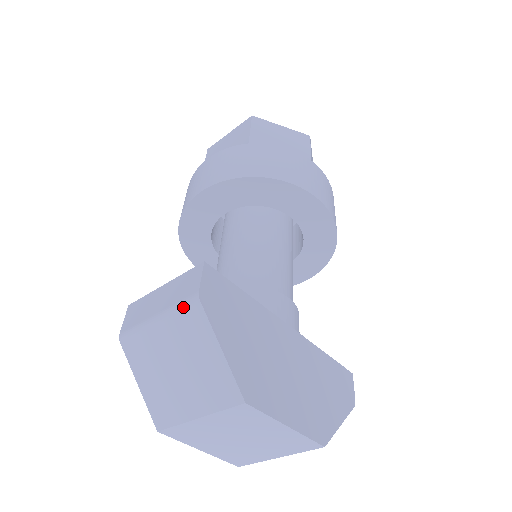
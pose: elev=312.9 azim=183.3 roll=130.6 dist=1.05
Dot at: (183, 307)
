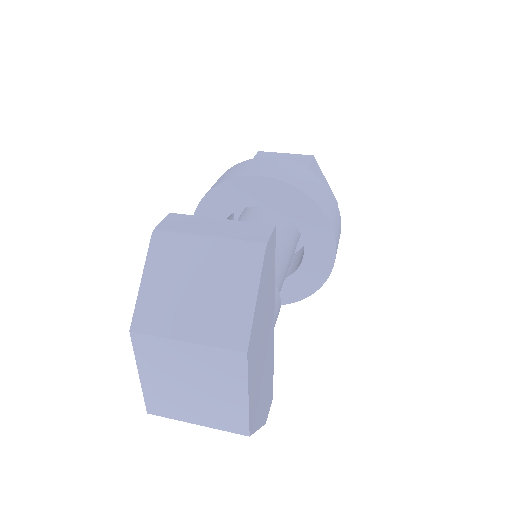
Dot at: (244, 245)
